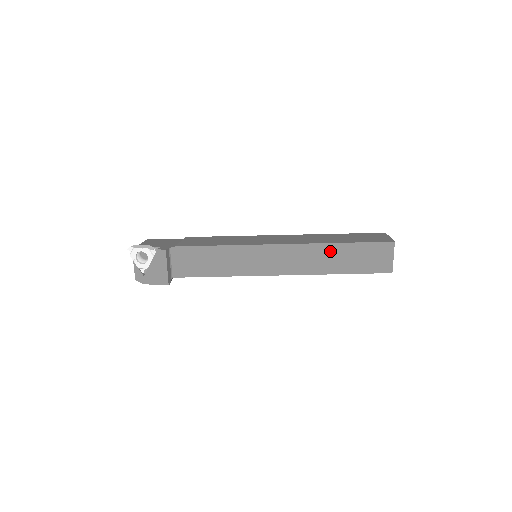
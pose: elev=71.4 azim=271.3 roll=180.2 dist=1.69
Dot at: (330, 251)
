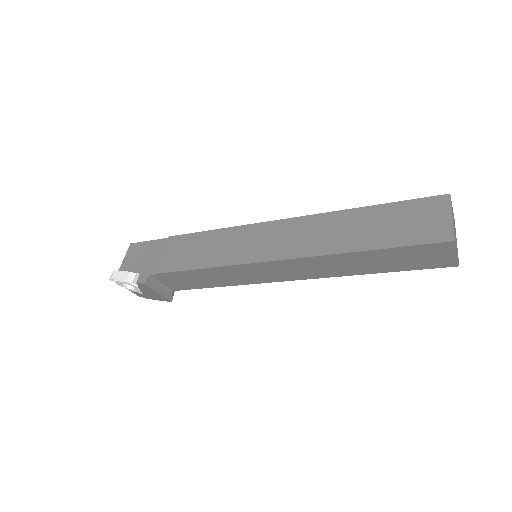
Dot at: (349, 259)
